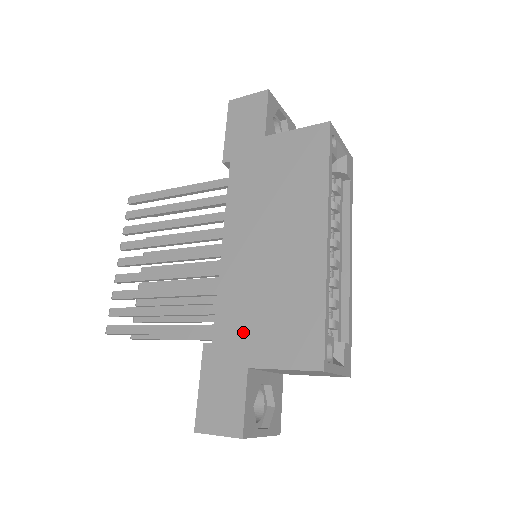
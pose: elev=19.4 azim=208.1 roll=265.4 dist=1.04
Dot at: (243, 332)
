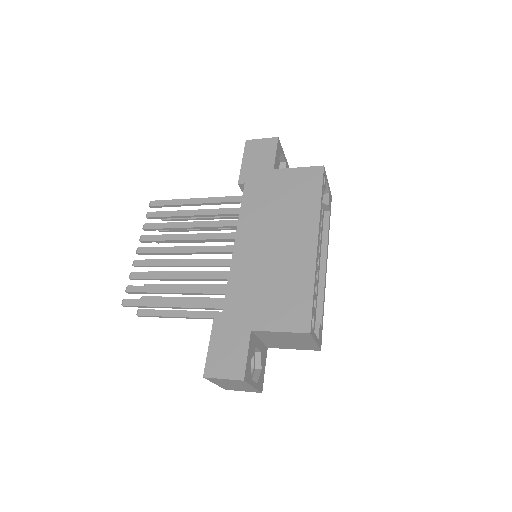
Dot at: (248, 305)
